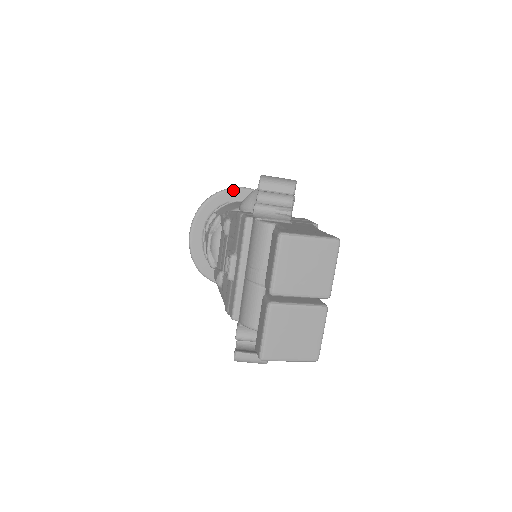
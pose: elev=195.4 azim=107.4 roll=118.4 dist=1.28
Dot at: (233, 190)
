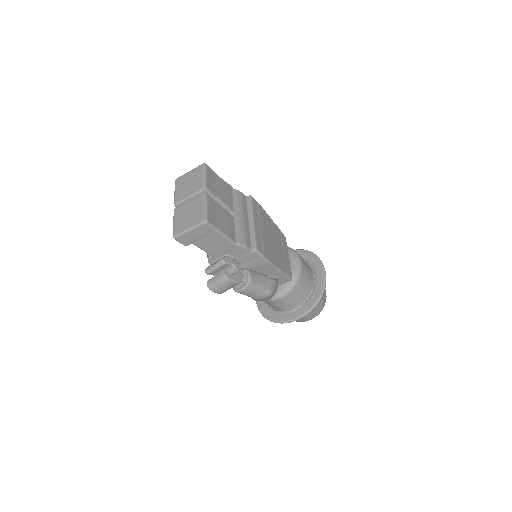
Dot at: occluded
